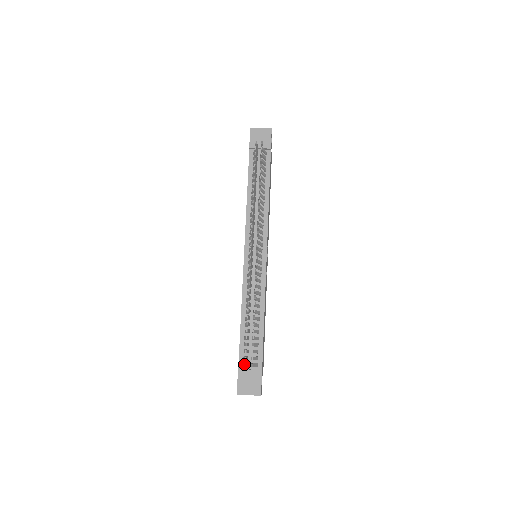
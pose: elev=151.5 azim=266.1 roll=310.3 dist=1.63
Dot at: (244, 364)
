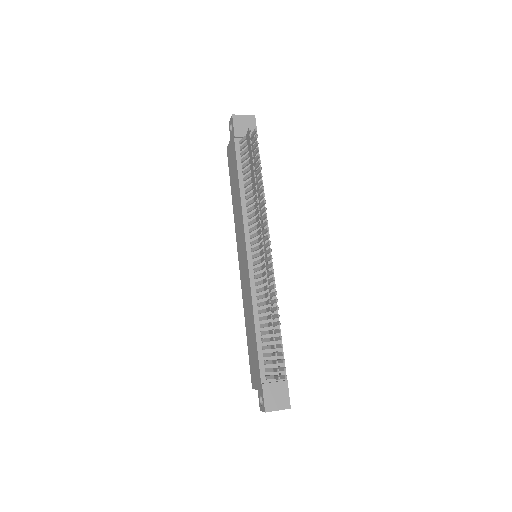
Dot at: (278, 377)
